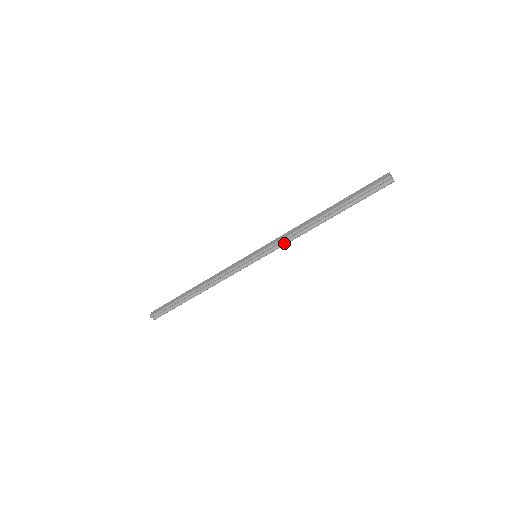
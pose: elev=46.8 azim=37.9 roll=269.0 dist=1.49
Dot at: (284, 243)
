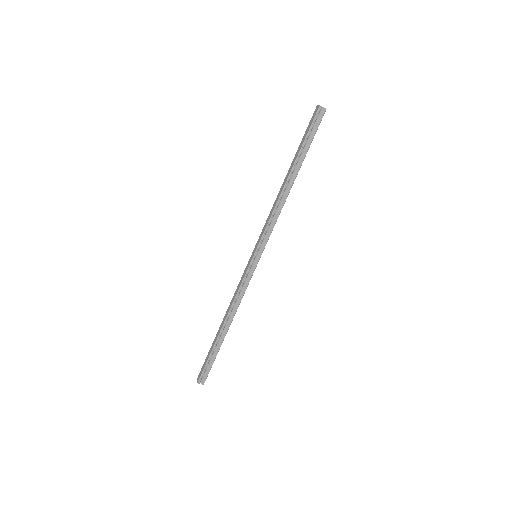
Dot at: (272, 226)
